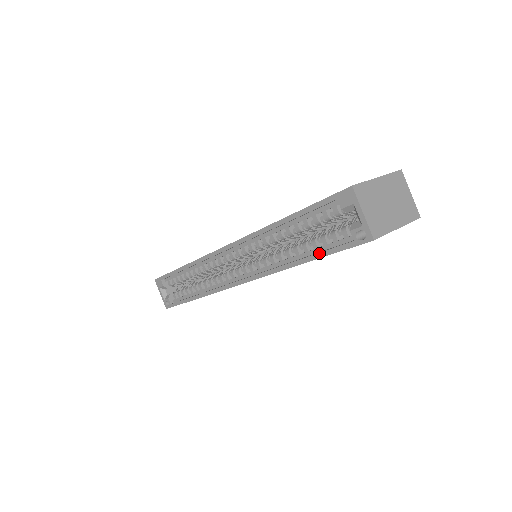
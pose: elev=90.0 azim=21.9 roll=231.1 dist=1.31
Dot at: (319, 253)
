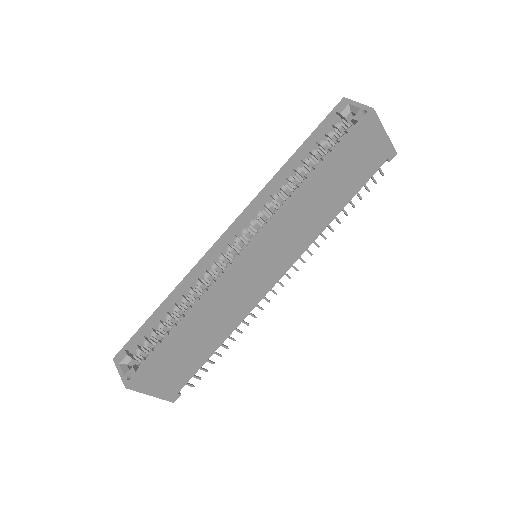
Dot at: (331, 151)
